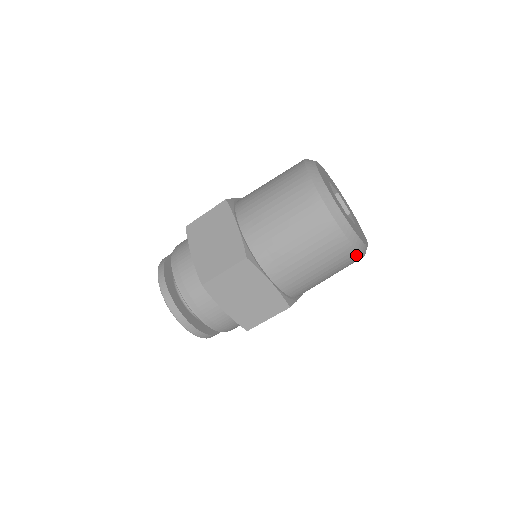
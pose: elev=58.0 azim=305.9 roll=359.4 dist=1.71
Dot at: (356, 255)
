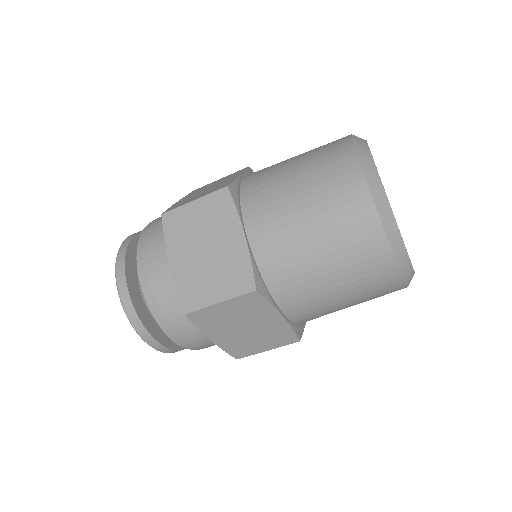
Dot at: (382, 241)
